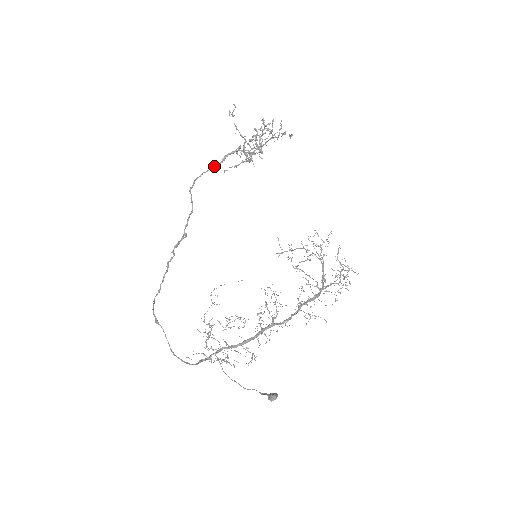
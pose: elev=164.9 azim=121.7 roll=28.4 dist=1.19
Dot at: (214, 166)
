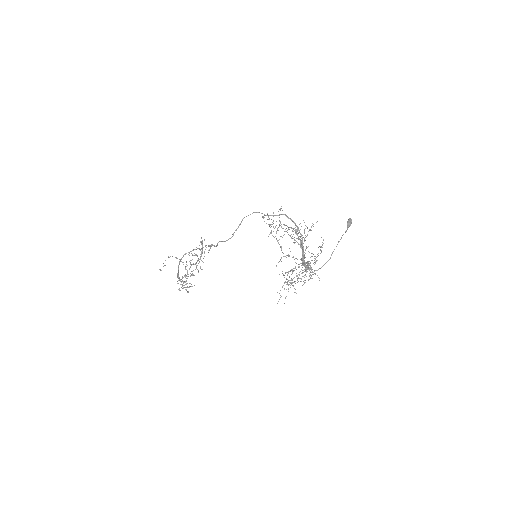
Dot at: (178, 274)
